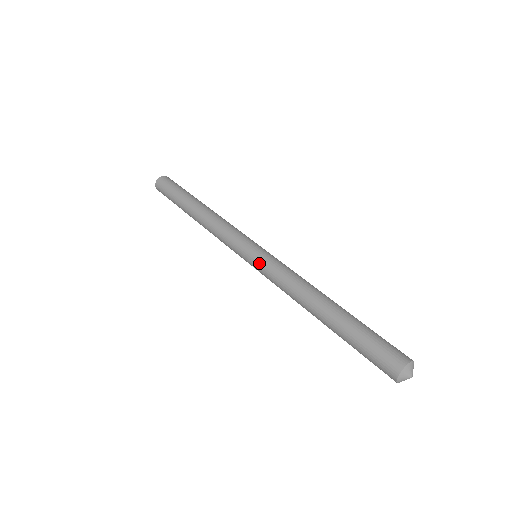
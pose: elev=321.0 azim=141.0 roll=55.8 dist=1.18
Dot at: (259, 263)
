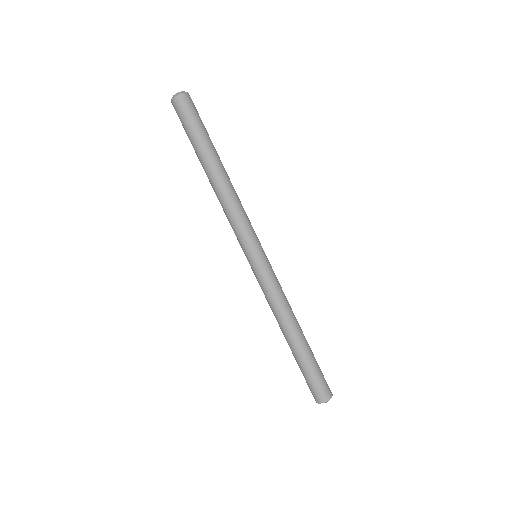
Dot at: occluded
